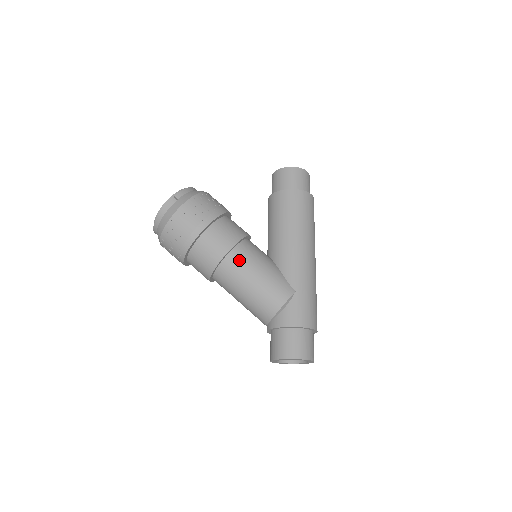
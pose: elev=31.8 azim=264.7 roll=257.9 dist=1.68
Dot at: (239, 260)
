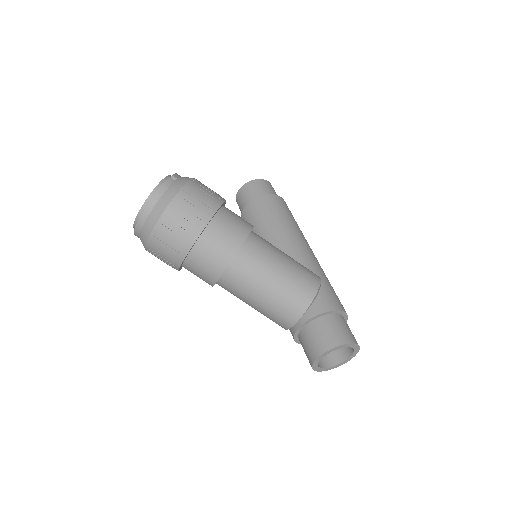
Dot at: (260, 245)
